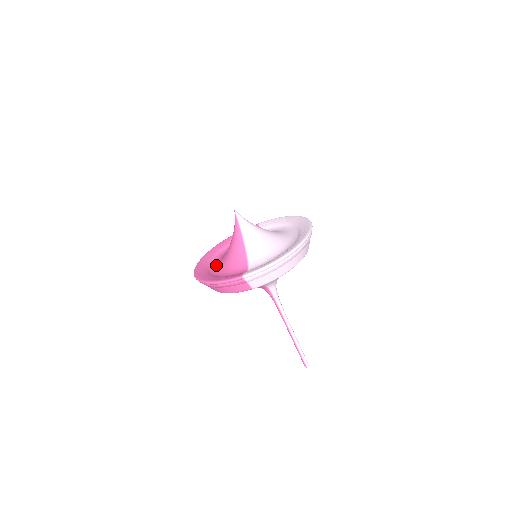
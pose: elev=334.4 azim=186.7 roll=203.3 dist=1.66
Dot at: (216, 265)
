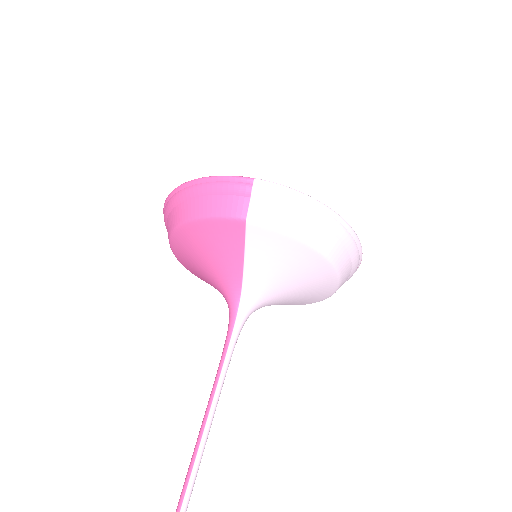
Dot at: occluded
